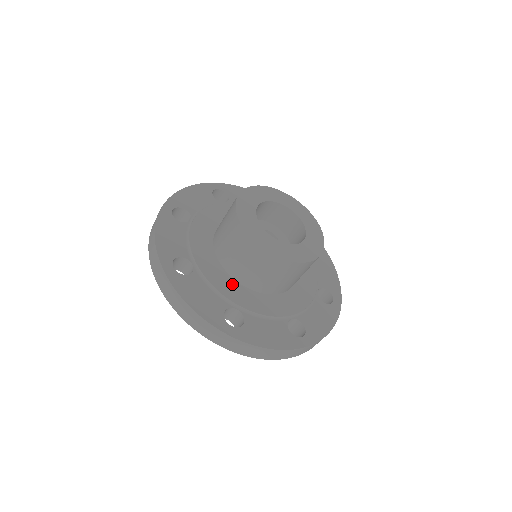
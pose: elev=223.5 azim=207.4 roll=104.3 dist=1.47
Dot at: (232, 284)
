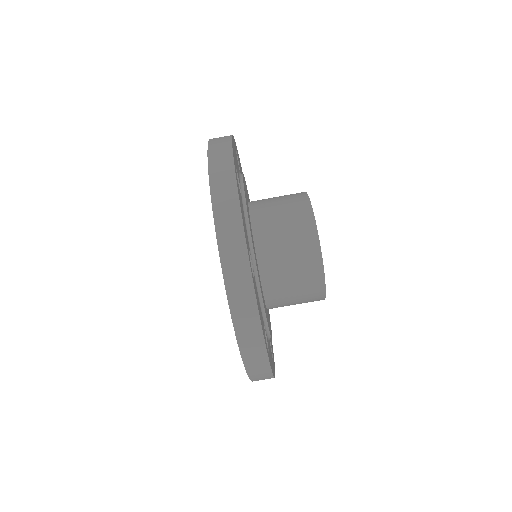
Dot at: (247, 201)
